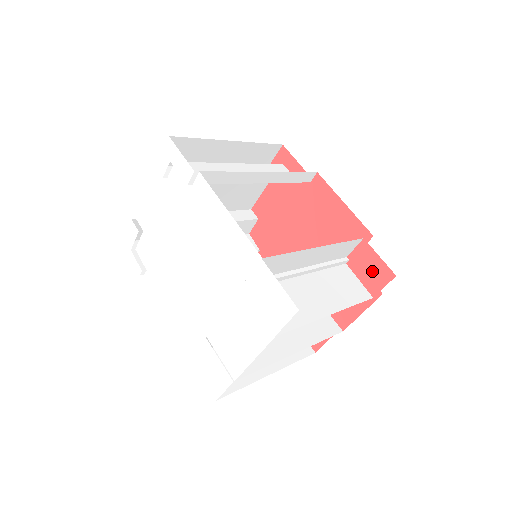
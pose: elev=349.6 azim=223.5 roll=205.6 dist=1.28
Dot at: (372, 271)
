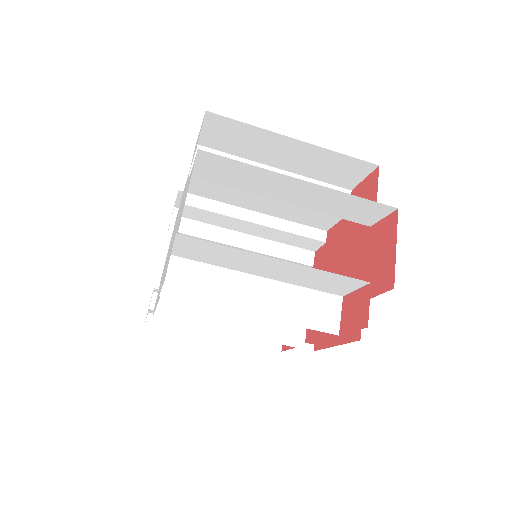
Dot at: (366, 193)
